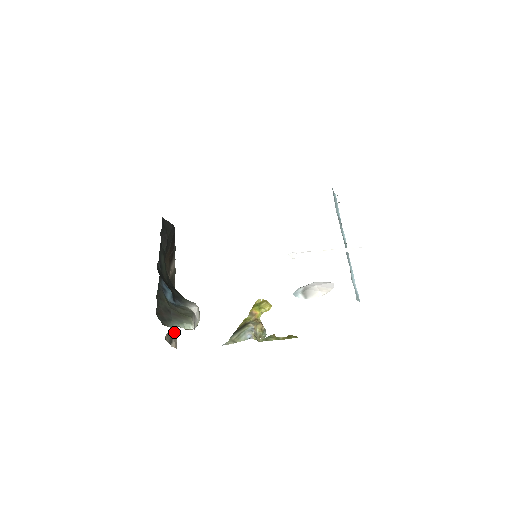
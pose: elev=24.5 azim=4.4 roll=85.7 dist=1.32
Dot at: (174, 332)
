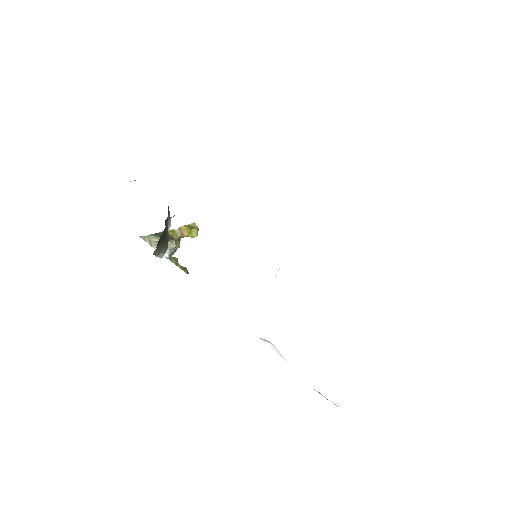
Dot at: occluded
